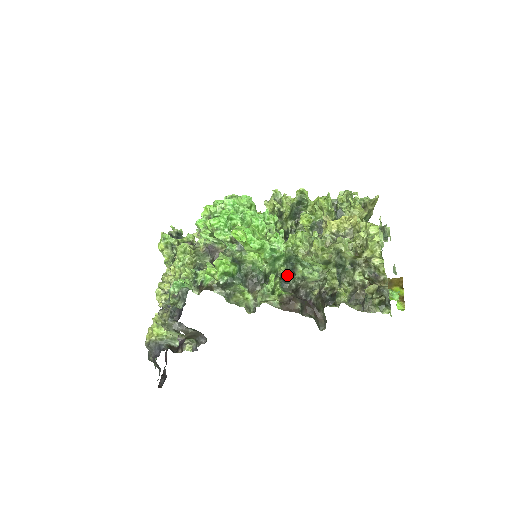
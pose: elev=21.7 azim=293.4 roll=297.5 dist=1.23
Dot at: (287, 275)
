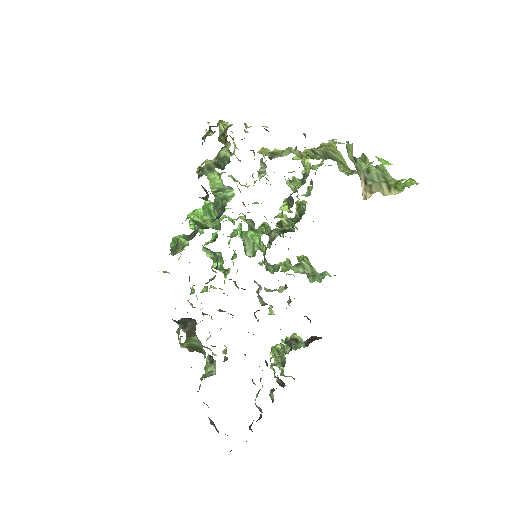
Dot at: (221, 215)
